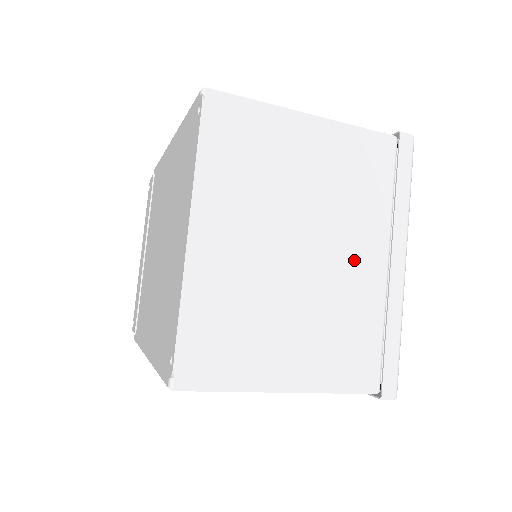
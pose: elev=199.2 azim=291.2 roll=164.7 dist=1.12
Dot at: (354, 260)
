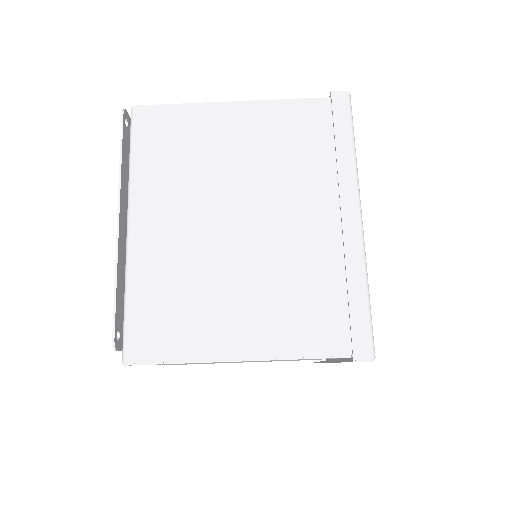
Dot at: (299, 222)
